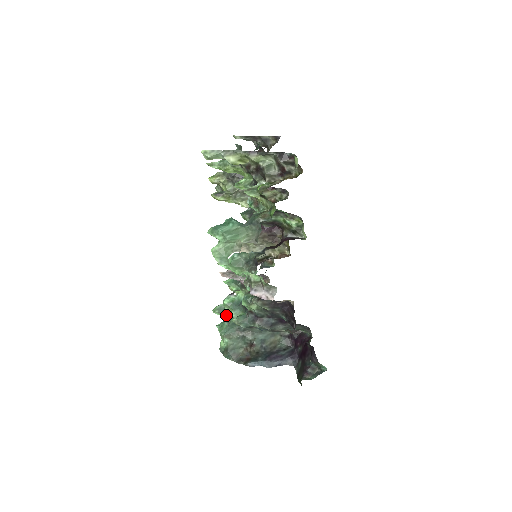
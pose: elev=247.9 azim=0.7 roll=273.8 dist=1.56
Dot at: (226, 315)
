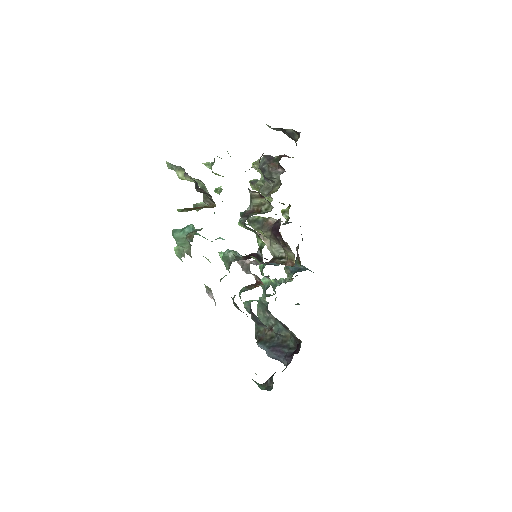
Dot at: (275, 291)
